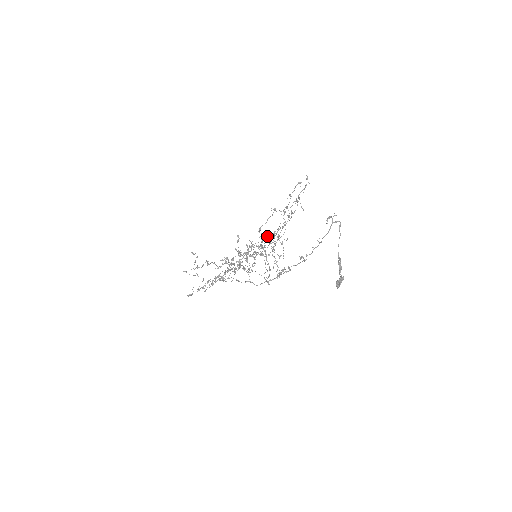
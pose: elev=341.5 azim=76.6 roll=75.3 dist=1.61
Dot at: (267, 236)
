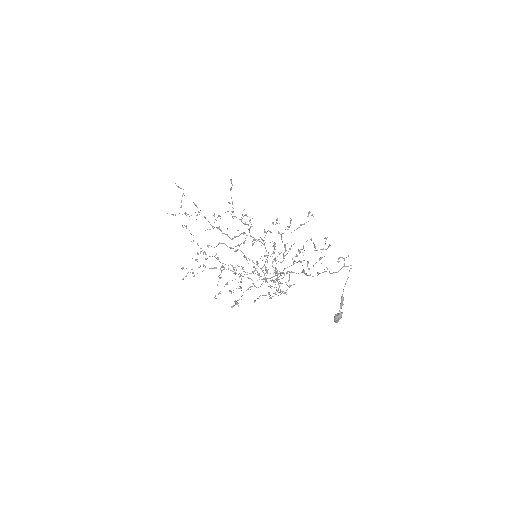
Dot at: occluded
